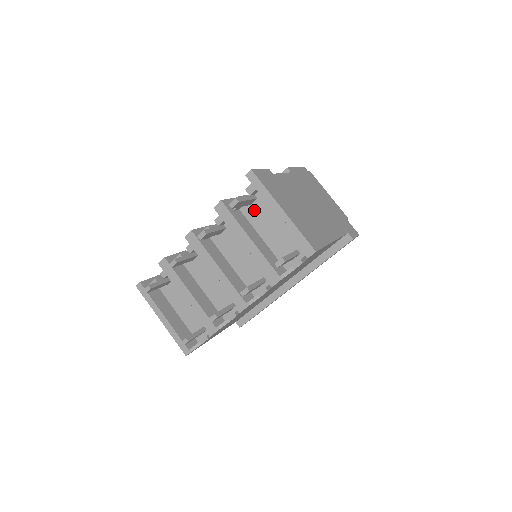
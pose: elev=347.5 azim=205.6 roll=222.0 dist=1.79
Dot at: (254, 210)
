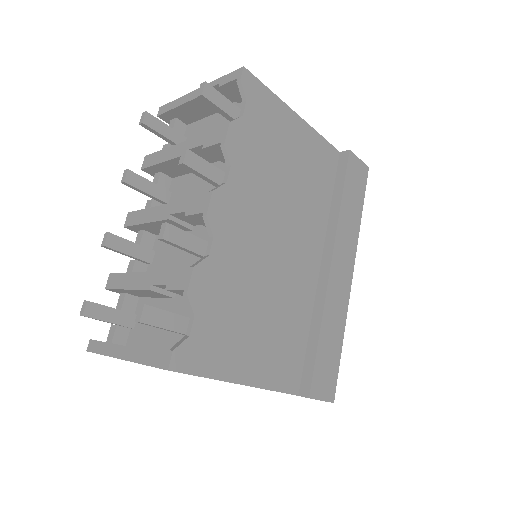
Dot at: occluded
